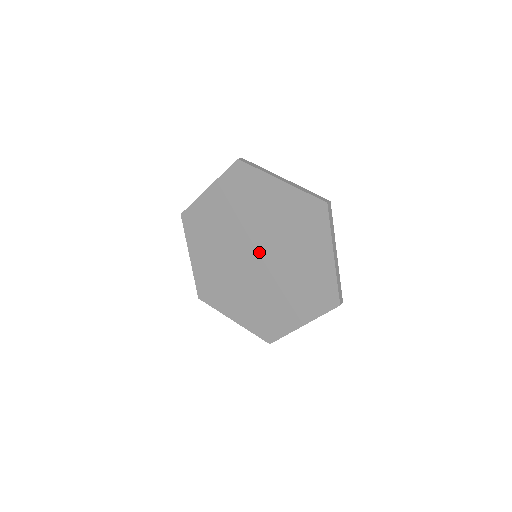
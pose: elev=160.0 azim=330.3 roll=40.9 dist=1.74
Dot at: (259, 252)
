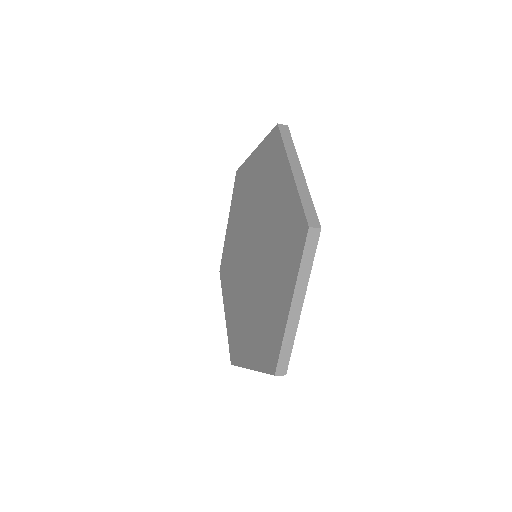
Dot at: (253, 245)
